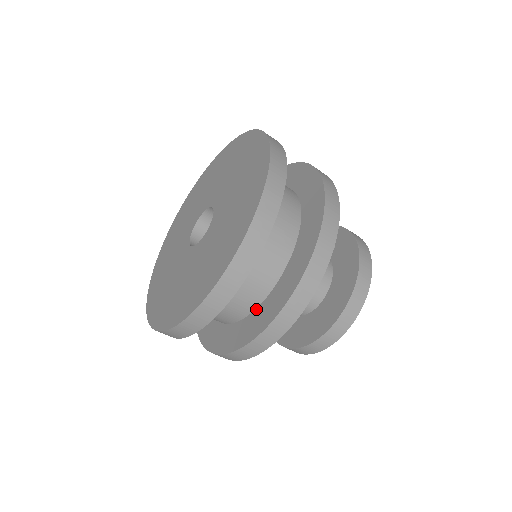
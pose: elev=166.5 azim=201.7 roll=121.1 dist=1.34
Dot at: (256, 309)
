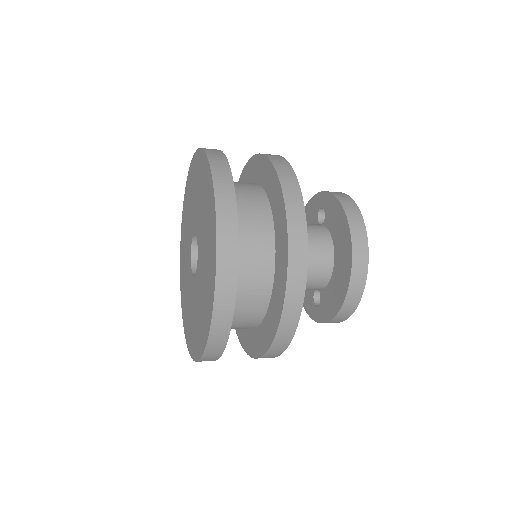
Dot at: (269, 305)
